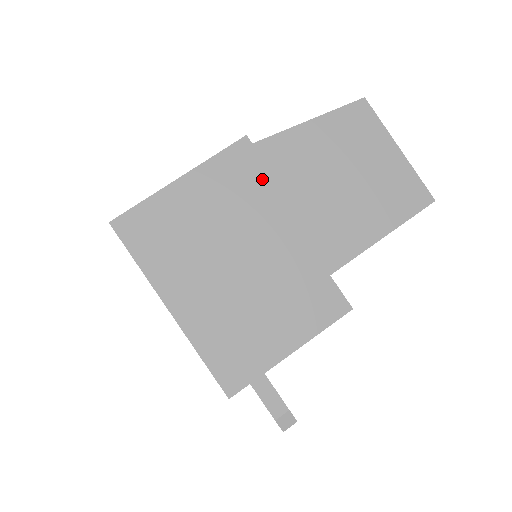
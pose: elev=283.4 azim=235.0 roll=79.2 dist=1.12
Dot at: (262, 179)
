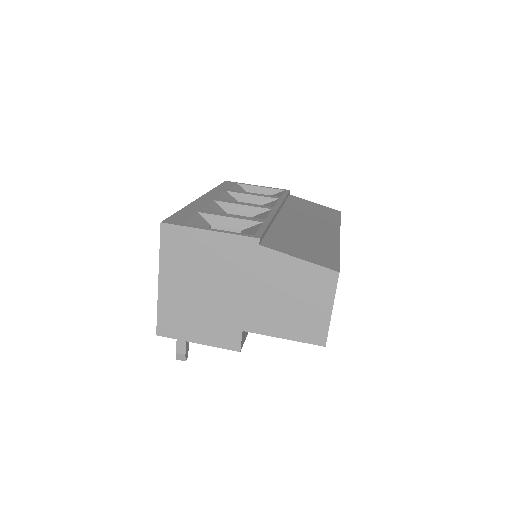
Dot at: (249, 265)
